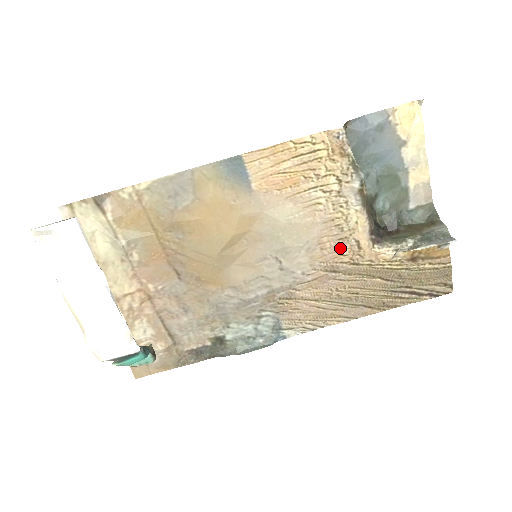
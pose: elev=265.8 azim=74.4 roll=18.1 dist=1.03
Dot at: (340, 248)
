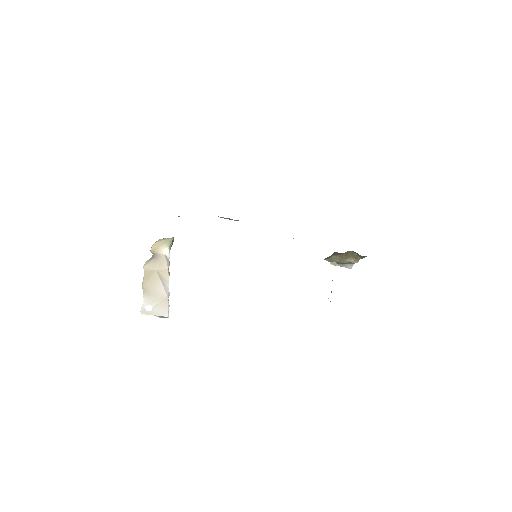
Dot at: occluded
